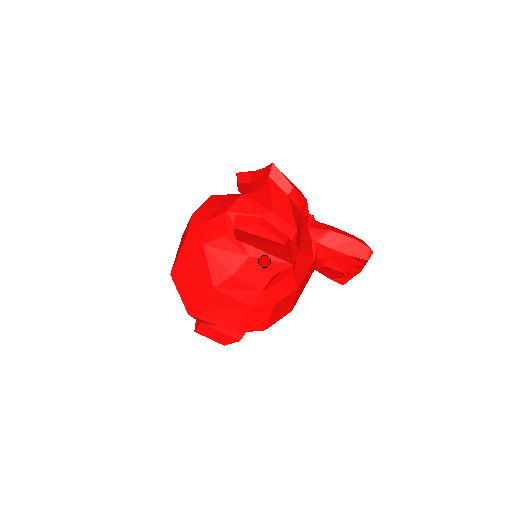
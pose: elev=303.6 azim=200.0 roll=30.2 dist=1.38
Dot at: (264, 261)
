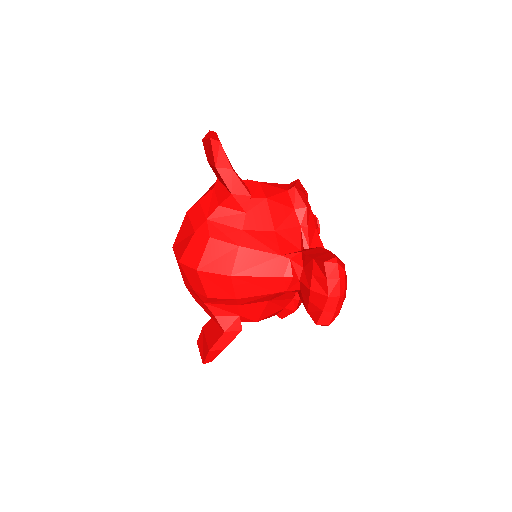
Dot at: (219, 192)
